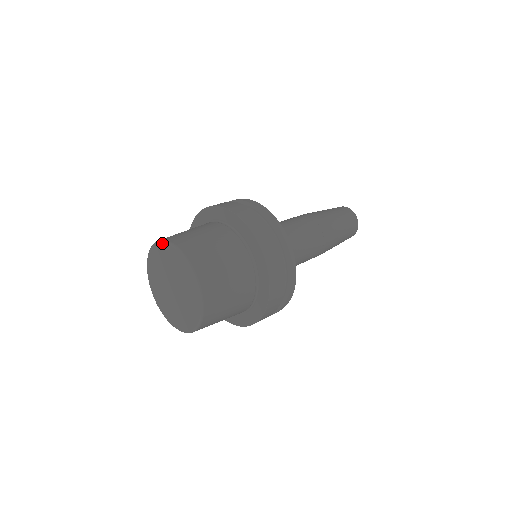
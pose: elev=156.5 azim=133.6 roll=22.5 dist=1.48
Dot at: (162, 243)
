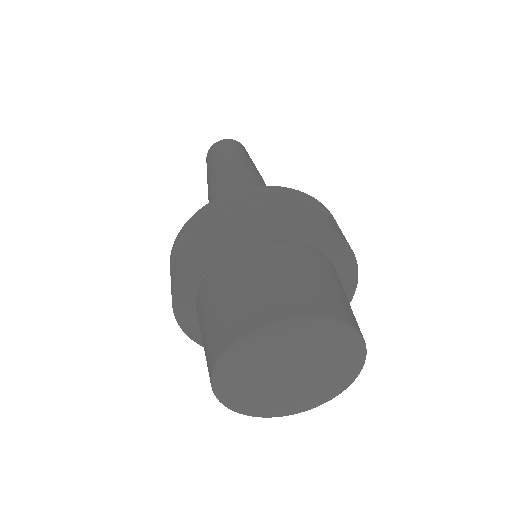
Dot at: (350, 331)
